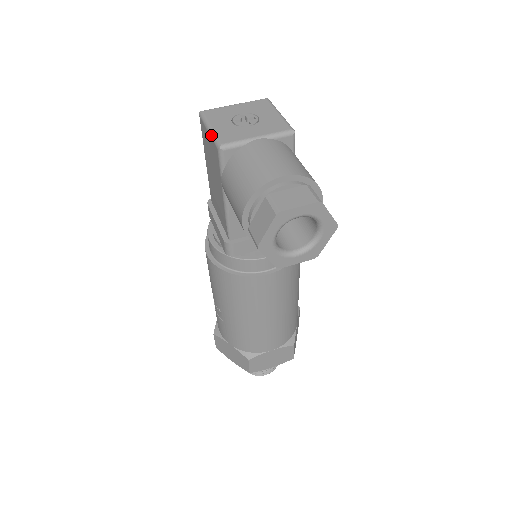
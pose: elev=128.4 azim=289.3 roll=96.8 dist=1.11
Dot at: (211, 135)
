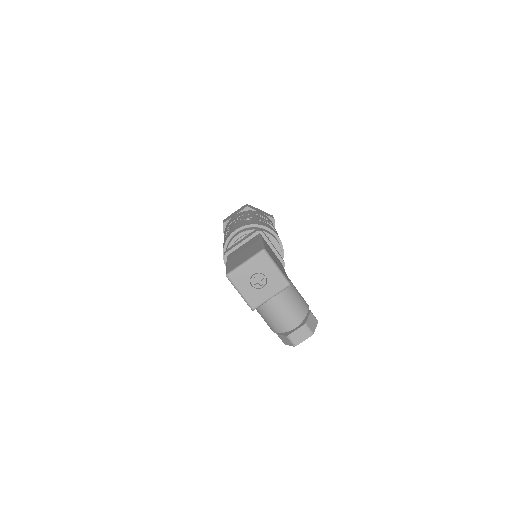
Dot at: occluded
